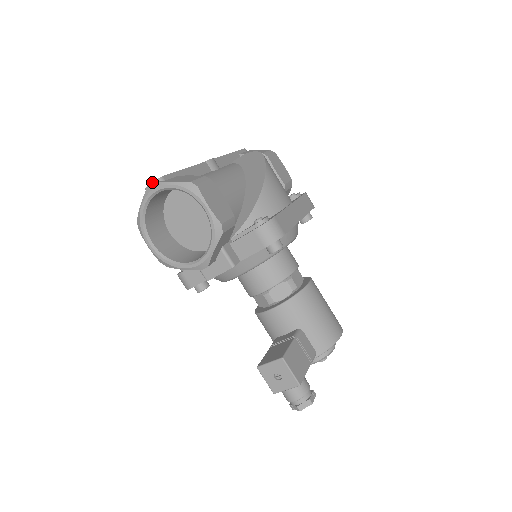
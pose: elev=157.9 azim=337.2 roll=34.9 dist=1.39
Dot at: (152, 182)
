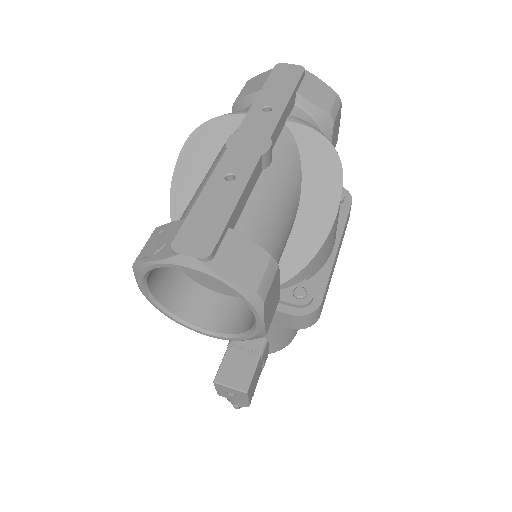
Dot at: (192, 256)
